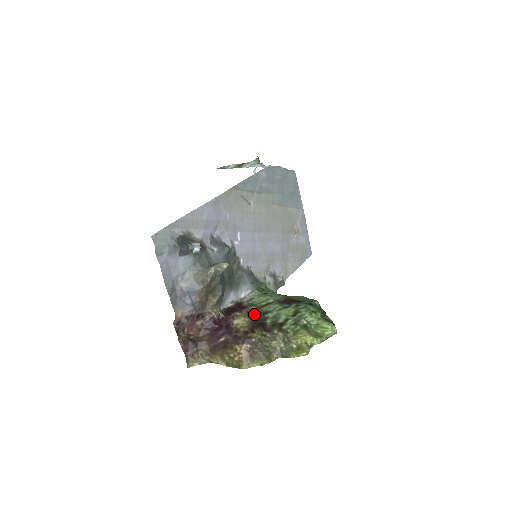
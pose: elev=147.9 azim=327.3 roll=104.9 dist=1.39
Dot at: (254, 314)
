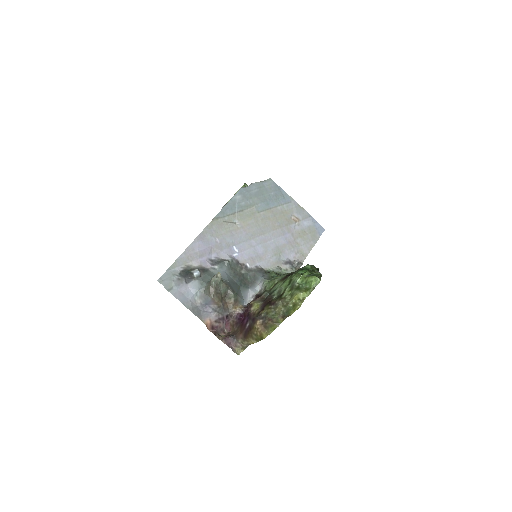
Dot at: (266, 297)
